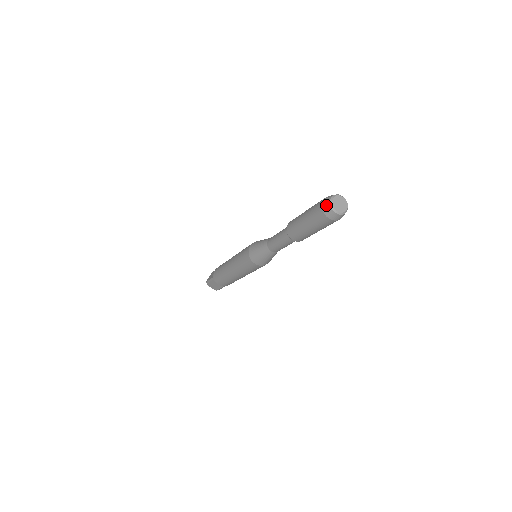
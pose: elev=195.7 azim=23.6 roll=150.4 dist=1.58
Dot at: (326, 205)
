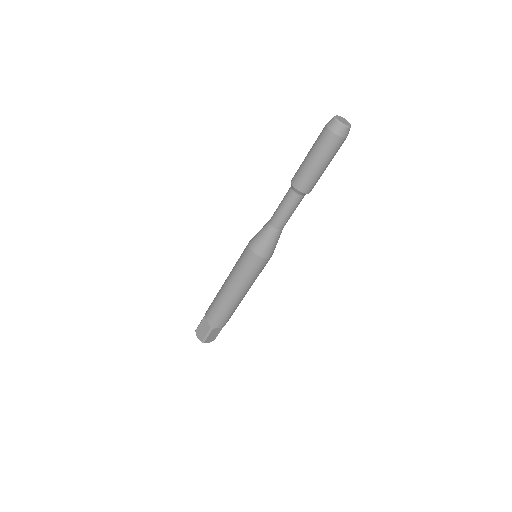
Dot at: occluded
